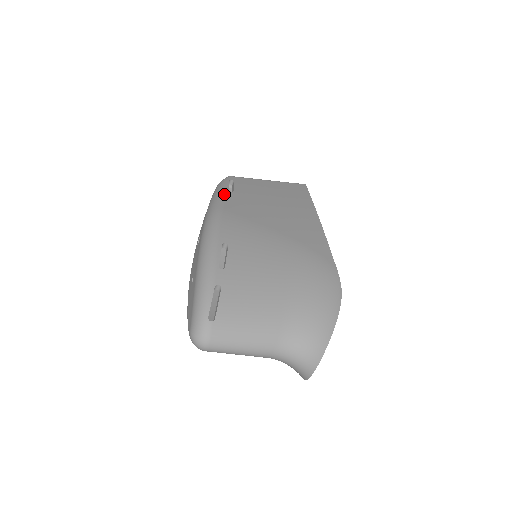
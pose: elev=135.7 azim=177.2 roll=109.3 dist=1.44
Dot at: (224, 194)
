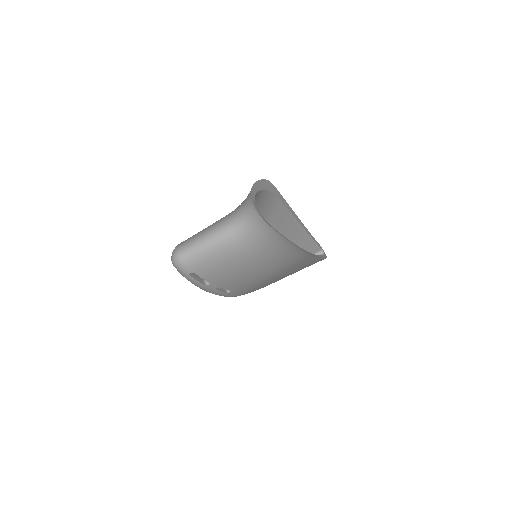
Dot at: occluded
